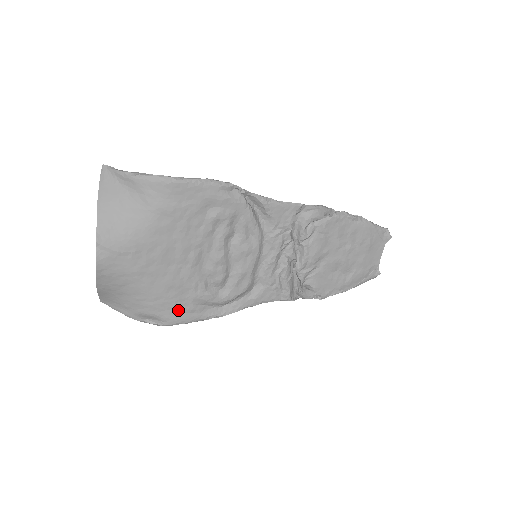
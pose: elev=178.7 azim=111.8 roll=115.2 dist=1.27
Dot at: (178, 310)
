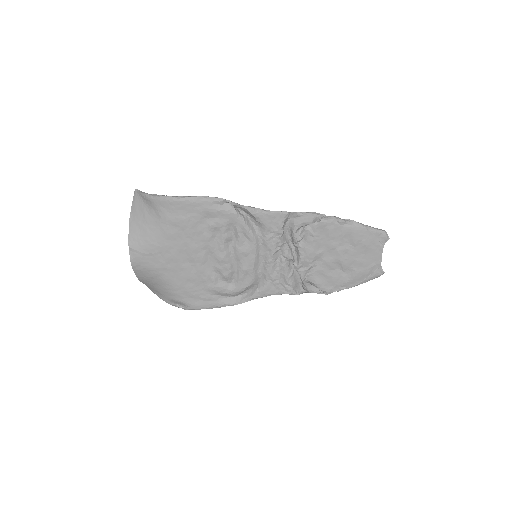
Dot at: (197, 298)
